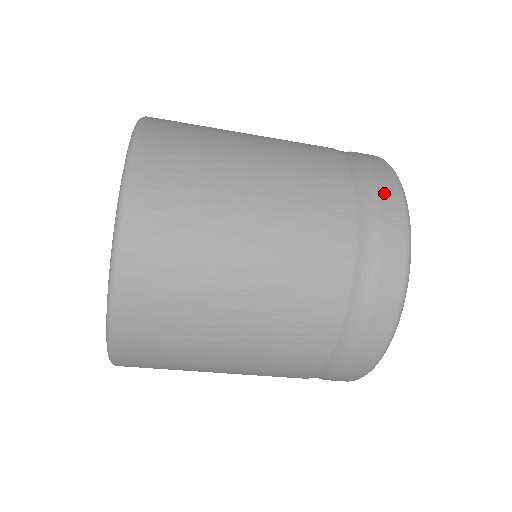
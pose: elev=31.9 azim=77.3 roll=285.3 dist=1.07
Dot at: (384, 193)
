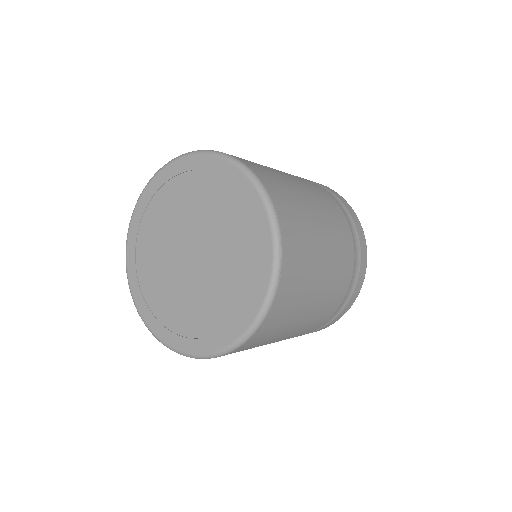
Dot at: (355, 221)
